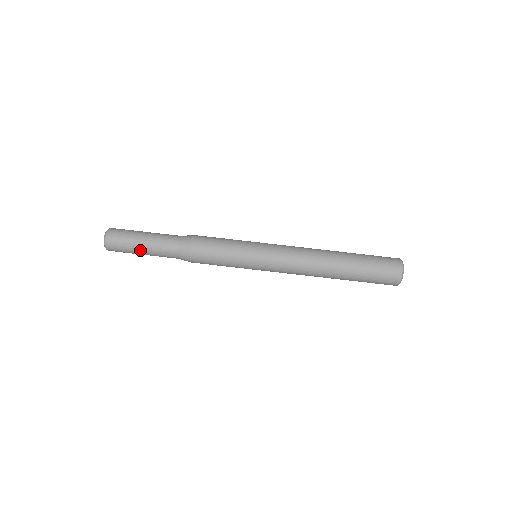
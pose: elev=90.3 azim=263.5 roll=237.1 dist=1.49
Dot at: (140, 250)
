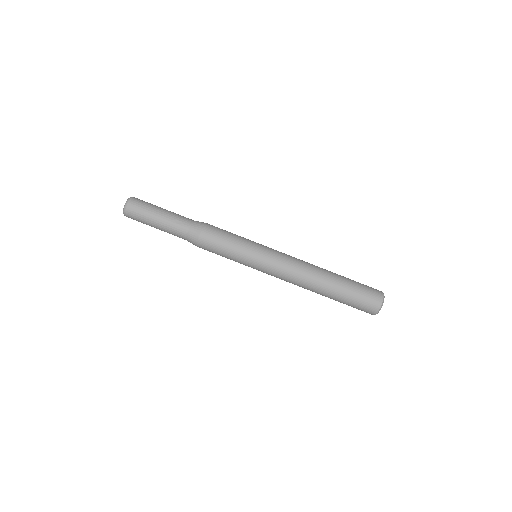
Dot at: (155, 219)
